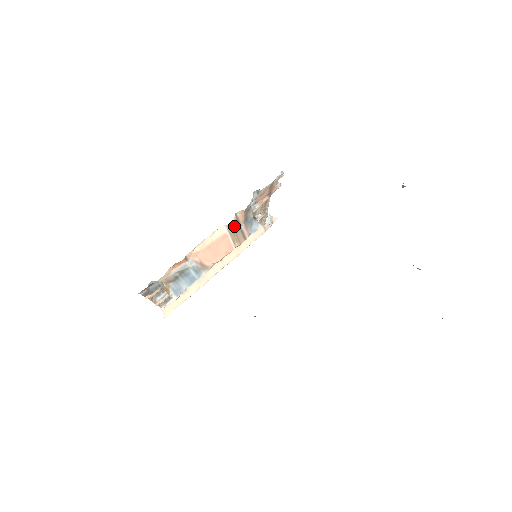
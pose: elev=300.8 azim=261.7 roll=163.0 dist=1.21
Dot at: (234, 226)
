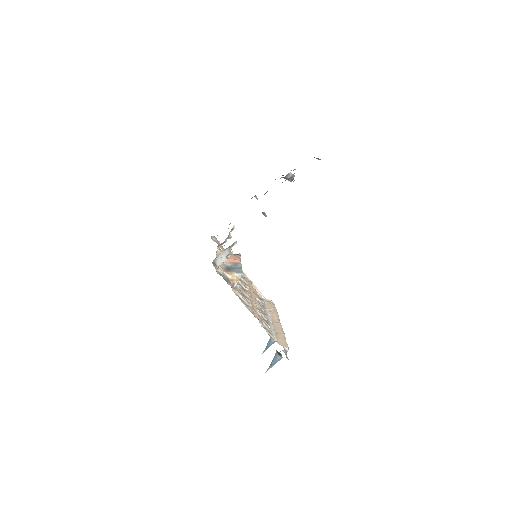
Dot at: occluded
